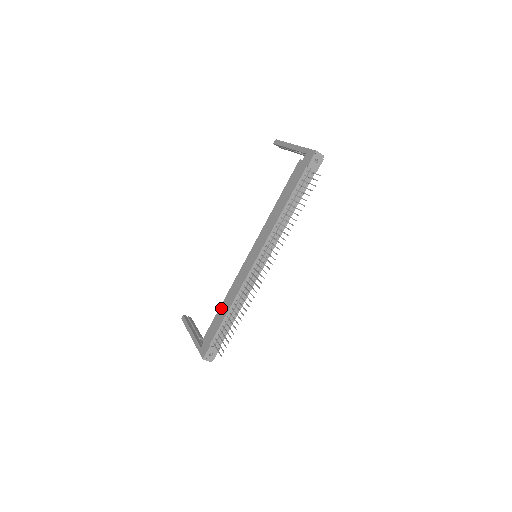
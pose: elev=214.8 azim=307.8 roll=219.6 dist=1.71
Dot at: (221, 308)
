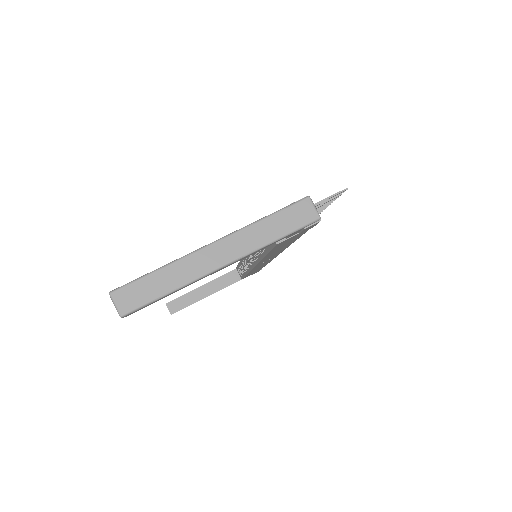
Dot at: occluded
